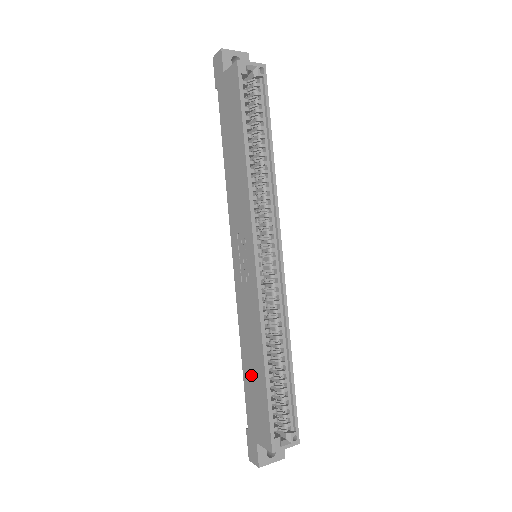
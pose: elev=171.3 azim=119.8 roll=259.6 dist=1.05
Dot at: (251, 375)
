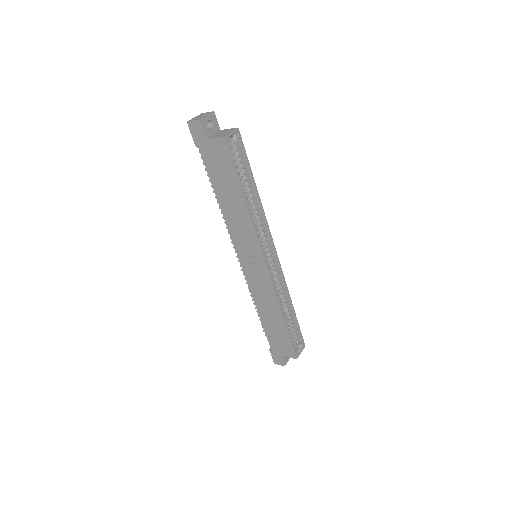
Dot at: (271, 324)
